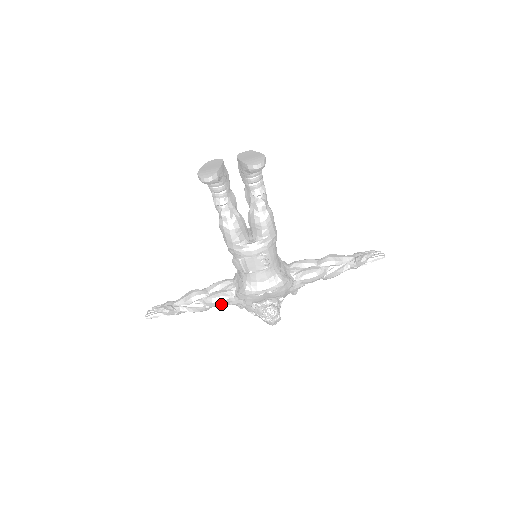
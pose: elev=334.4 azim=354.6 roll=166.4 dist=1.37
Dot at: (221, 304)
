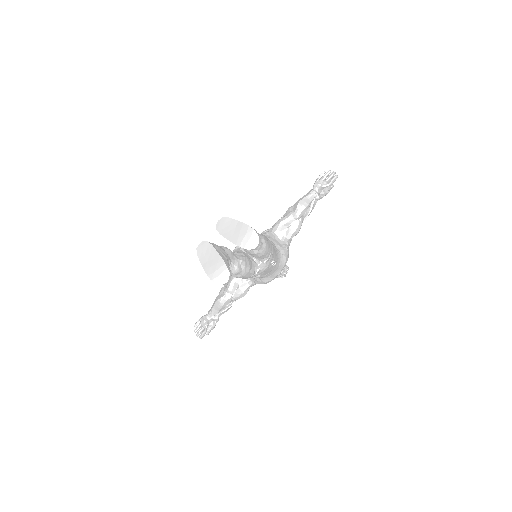
Dot at: occluded
